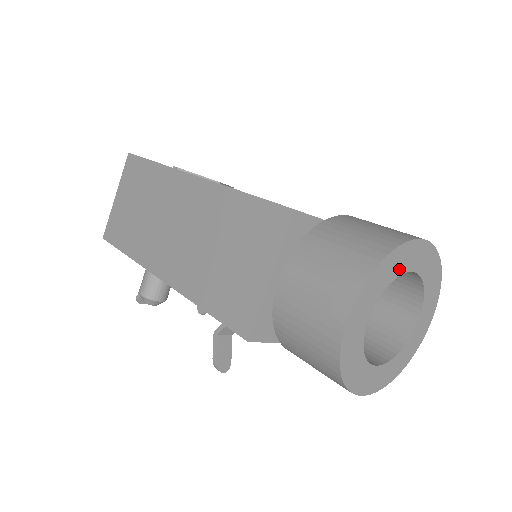
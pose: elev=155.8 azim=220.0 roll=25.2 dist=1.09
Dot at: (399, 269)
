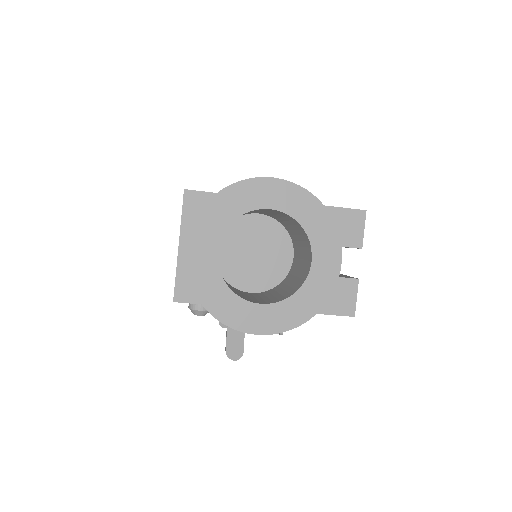
Dot at: (242, 207)
